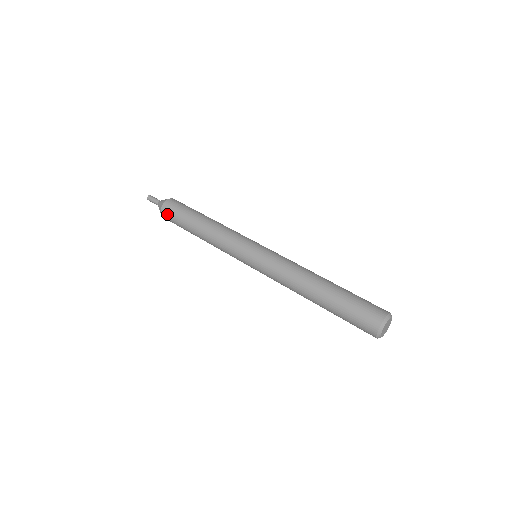
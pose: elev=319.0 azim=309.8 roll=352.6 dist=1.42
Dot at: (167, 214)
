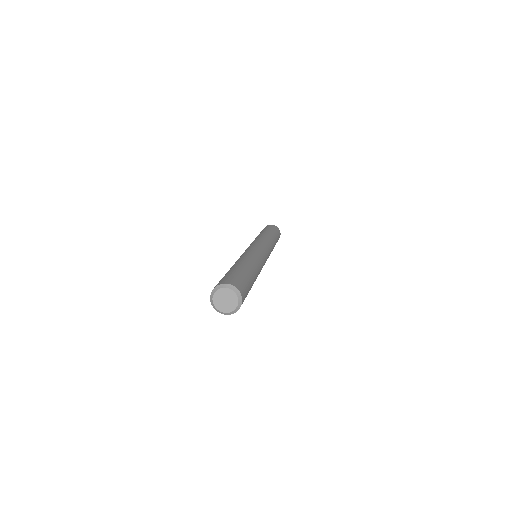
Dot at: occluded
